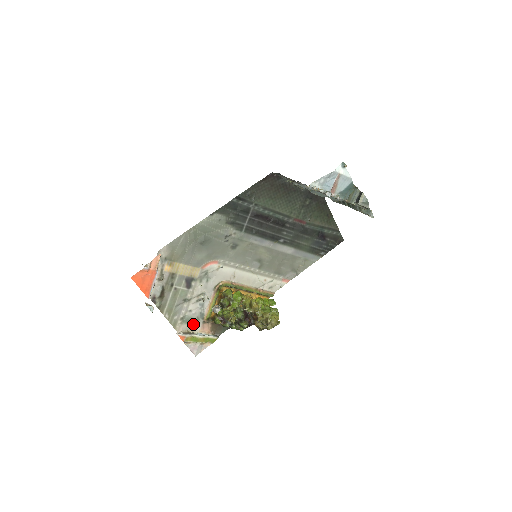
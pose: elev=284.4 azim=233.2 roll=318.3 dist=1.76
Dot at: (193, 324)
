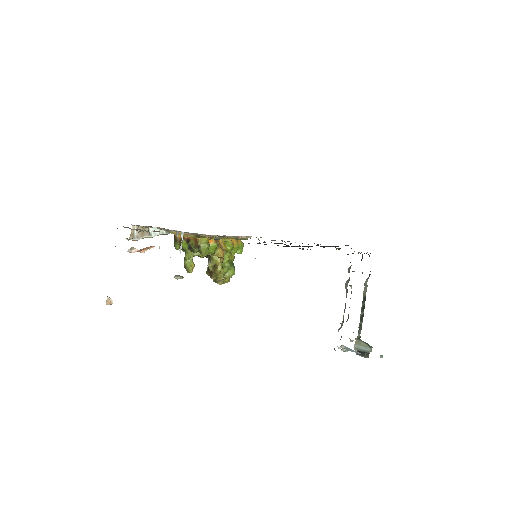
Dot at: occluded
